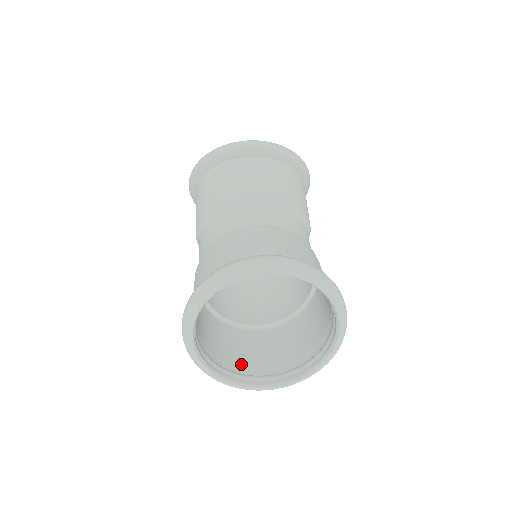
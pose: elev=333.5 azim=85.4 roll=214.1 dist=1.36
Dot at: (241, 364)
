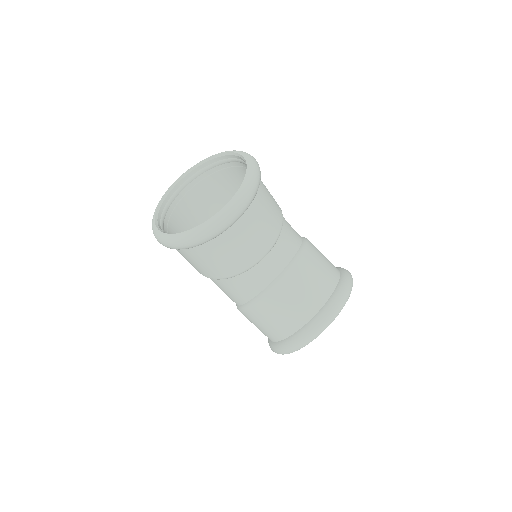
Dot at: occluded
